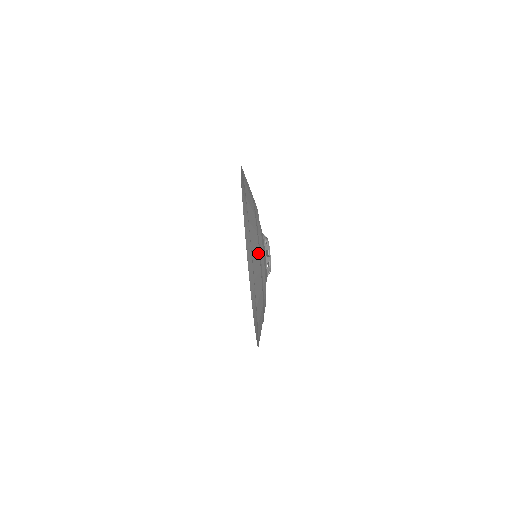
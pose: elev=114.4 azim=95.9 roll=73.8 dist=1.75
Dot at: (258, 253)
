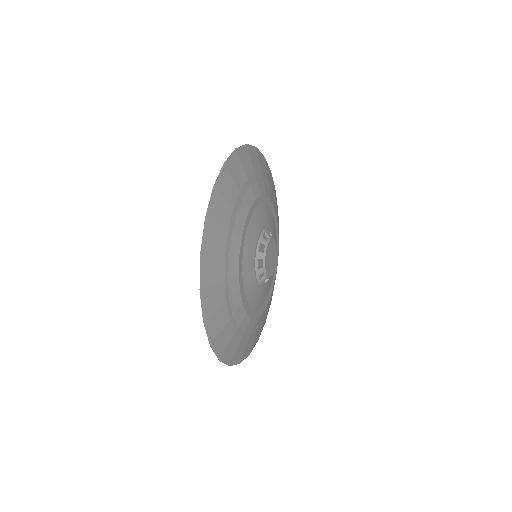
Dot at: (261, 174)
